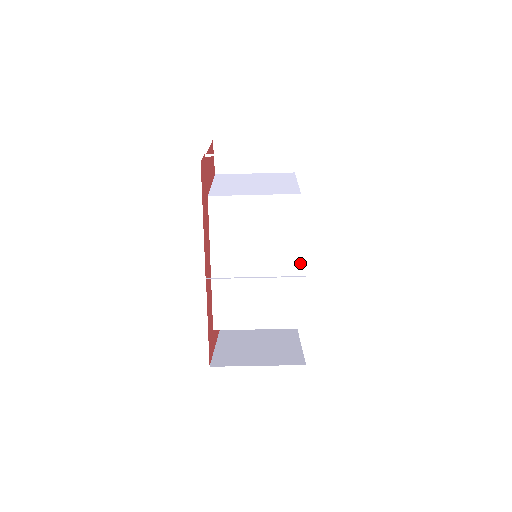
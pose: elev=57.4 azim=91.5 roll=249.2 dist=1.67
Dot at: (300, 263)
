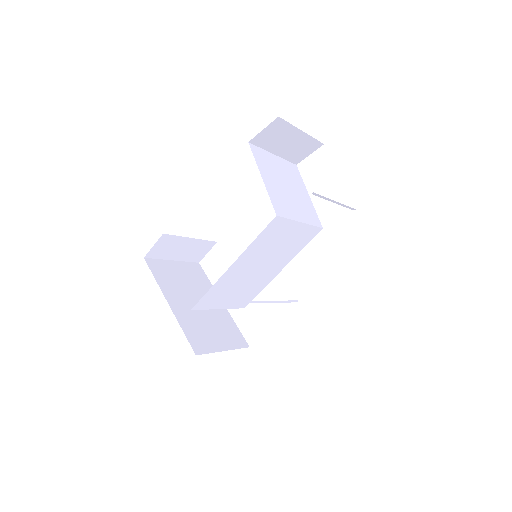
Dot at: (281, 270)
